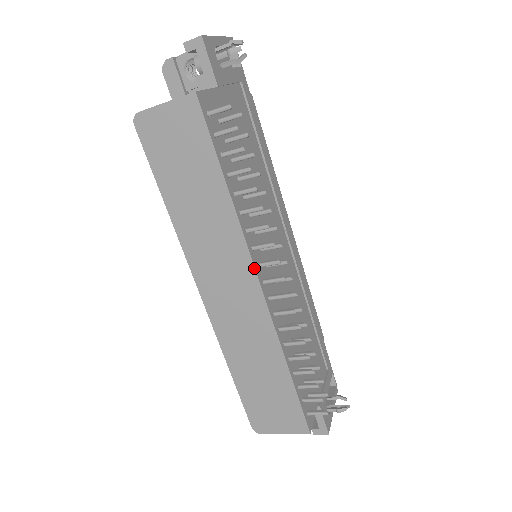
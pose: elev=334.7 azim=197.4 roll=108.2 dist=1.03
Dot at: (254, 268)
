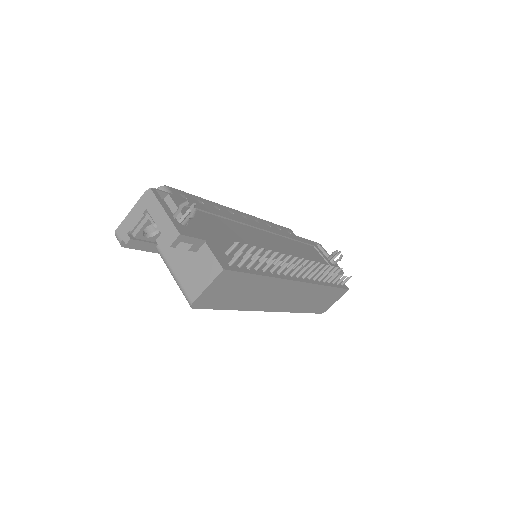
Dot at: (294, 281)
